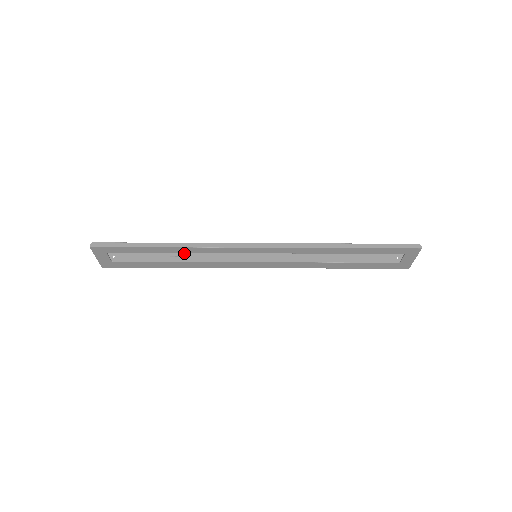
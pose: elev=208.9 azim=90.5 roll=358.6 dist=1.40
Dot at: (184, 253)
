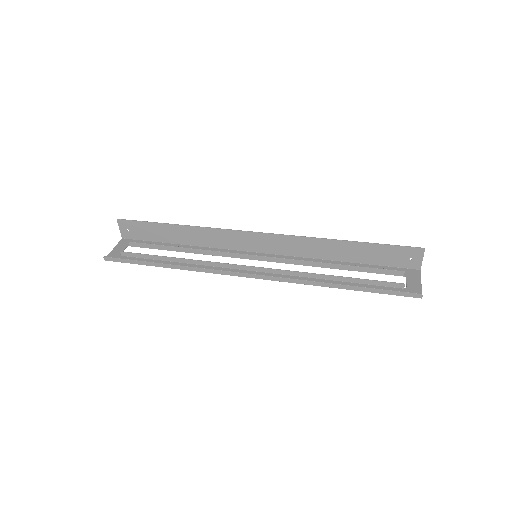
Dot at: (189, 233)
